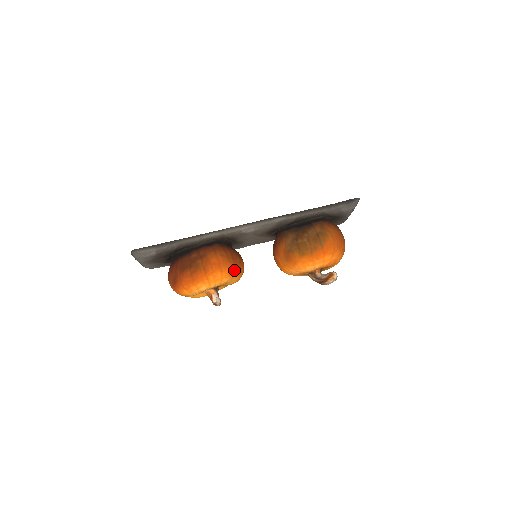
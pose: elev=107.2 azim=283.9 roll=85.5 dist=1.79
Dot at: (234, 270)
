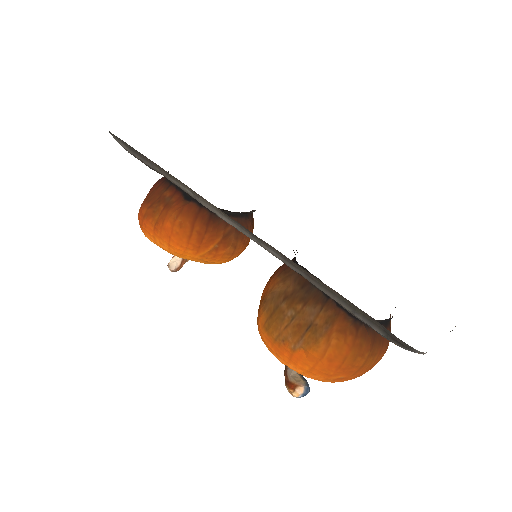
Dot at: (195, 254)
